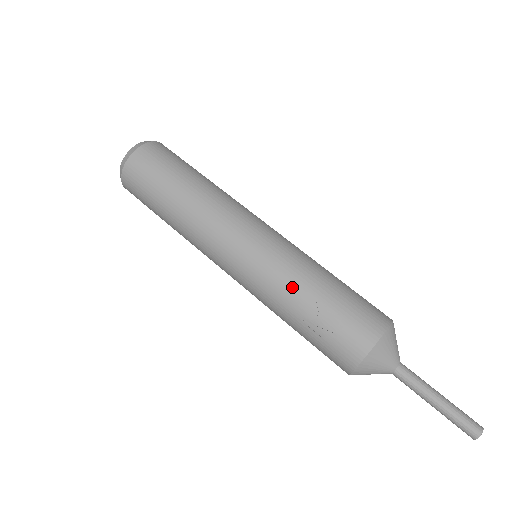
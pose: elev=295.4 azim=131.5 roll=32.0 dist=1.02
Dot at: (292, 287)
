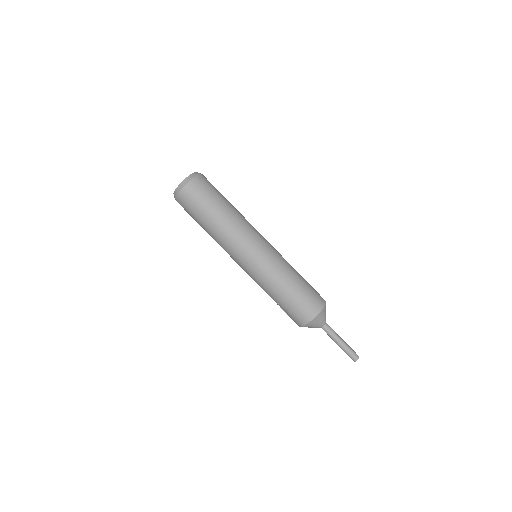
Dot at: (266, 291)
